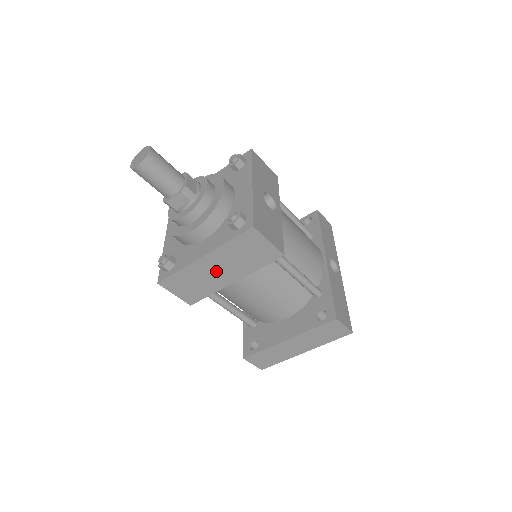
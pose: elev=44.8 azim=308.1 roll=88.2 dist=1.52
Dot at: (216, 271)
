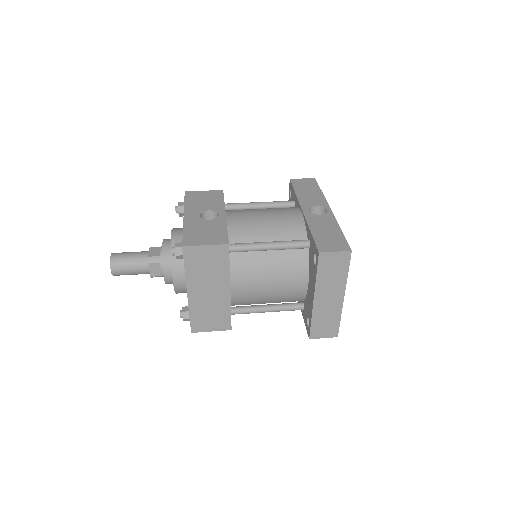
Dot at: (209, 294)
